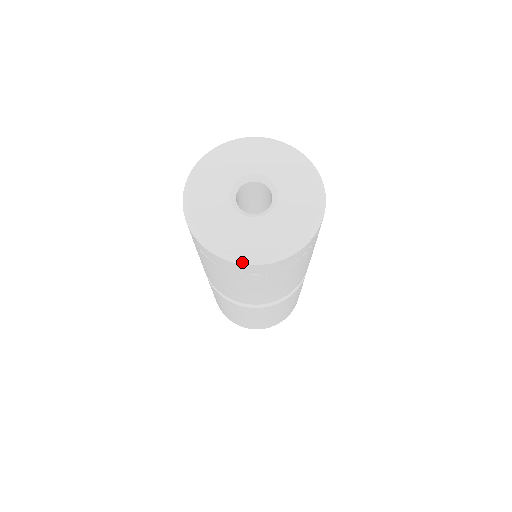
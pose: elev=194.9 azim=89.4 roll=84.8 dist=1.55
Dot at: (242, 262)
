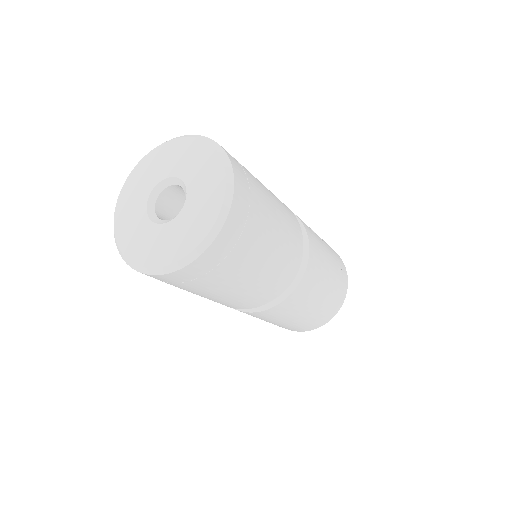
Dot at: (140, 271)
